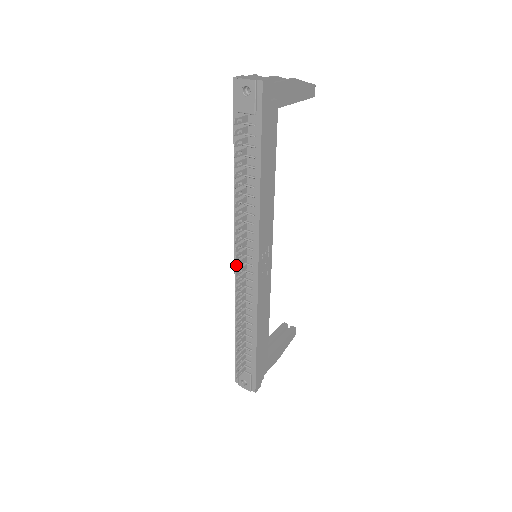
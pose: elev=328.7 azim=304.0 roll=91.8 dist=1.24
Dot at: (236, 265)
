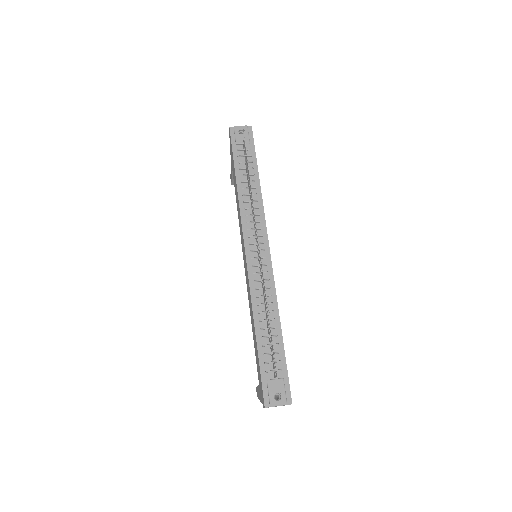
Dot at: (258, 241)
